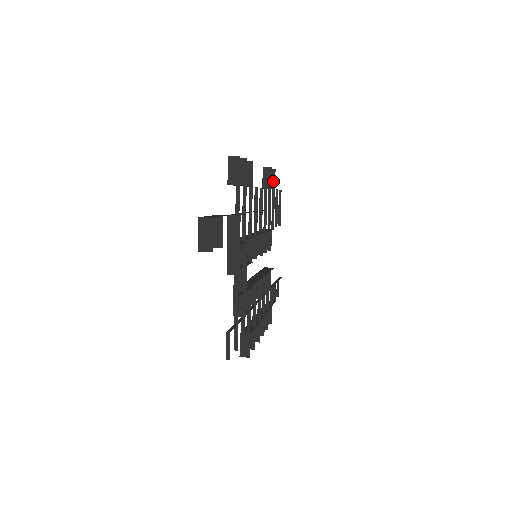
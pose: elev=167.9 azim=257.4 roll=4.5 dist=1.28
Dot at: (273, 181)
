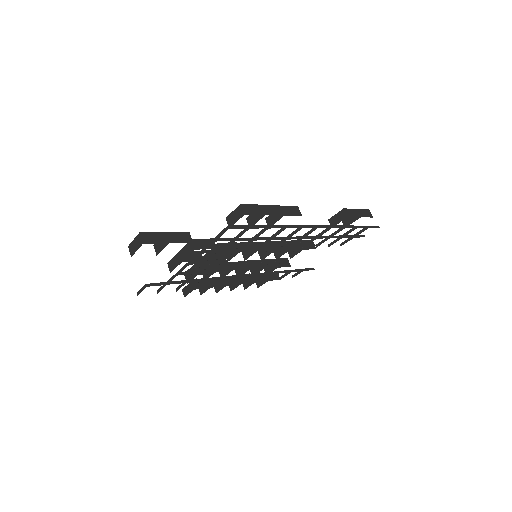
Dot at: (350, 222)
